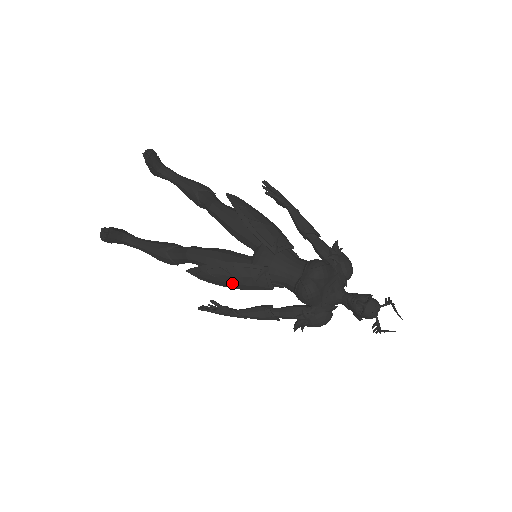
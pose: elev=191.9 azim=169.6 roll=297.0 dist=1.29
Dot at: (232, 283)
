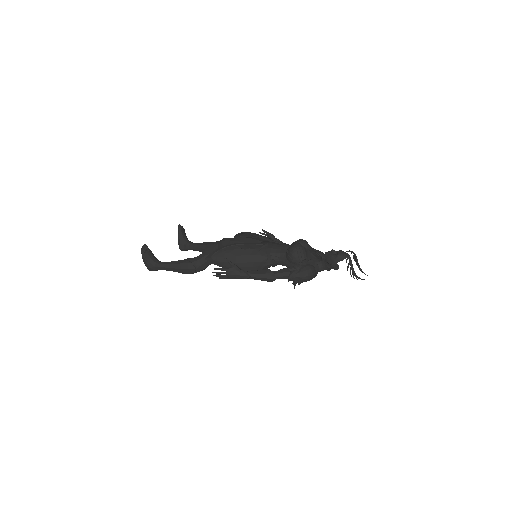
Dot at: (240, 255)
